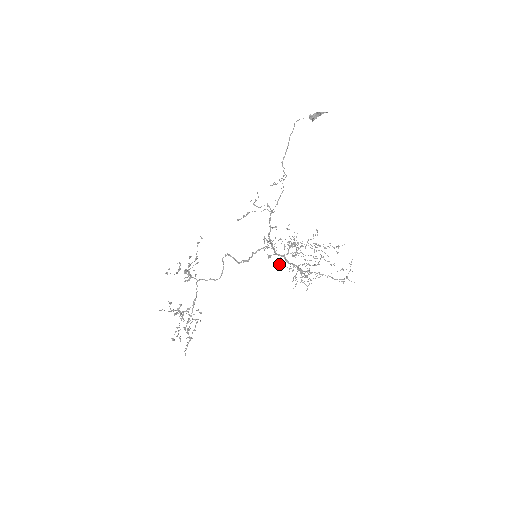
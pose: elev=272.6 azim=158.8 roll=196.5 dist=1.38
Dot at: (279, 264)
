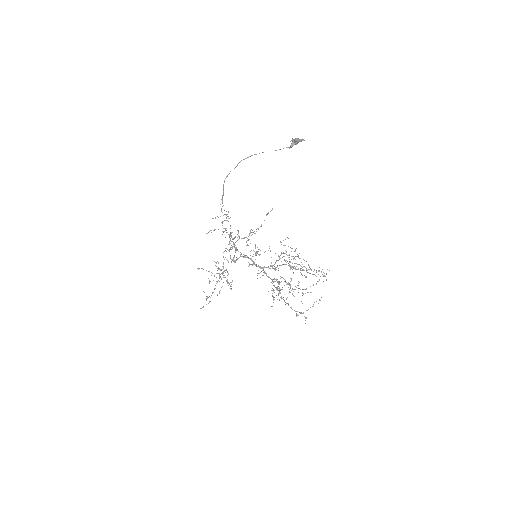
Dot at: (259, 273)
